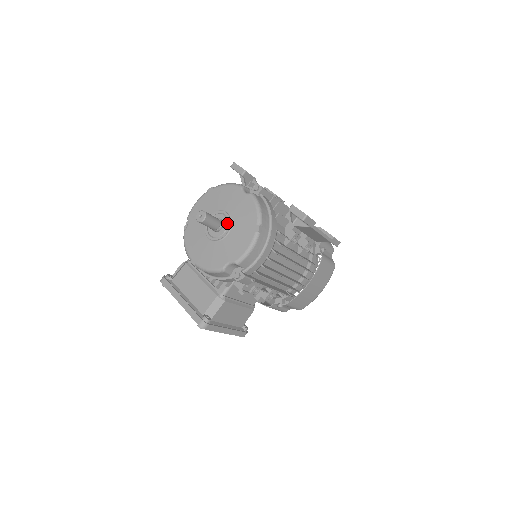
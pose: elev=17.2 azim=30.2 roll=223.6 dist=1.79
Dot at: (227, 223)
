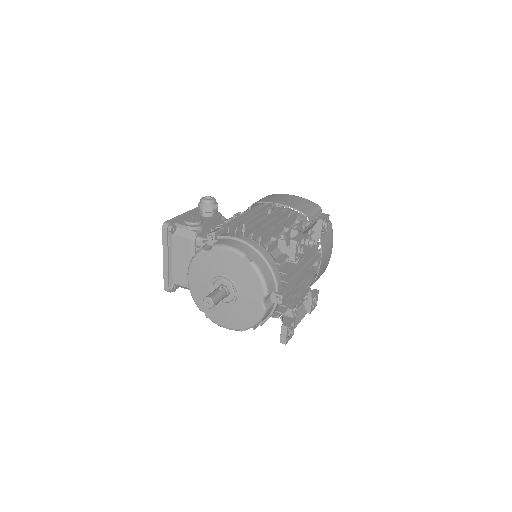
Dot at: (230, 301)
